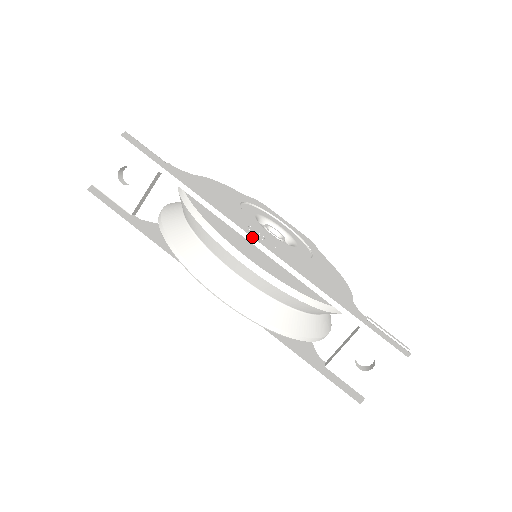
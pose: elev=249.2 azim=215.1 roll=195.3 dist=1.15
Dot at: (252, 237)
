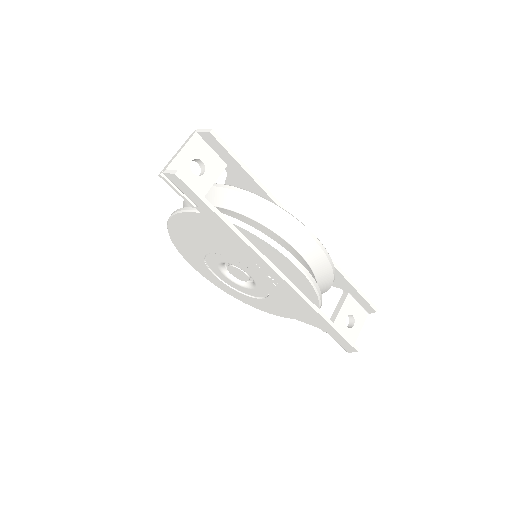
Dot at: occluded
